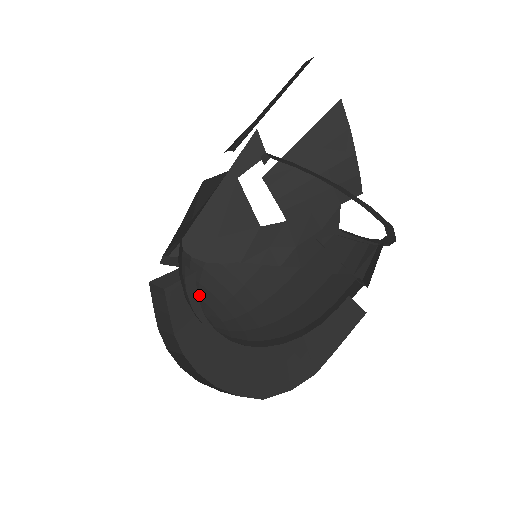
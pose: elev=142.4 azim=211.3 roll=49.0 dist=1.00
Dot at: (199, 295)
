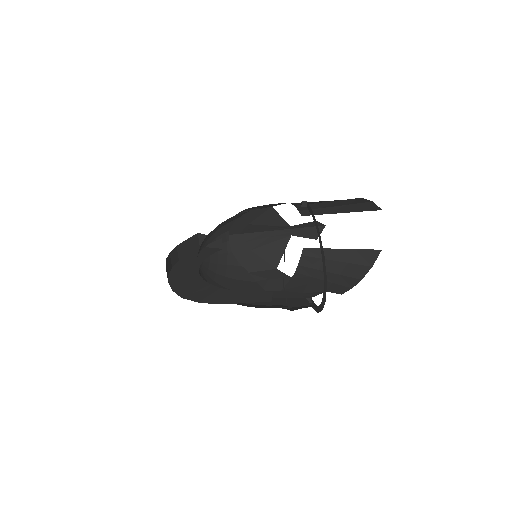
Dot at: (211, 256)
